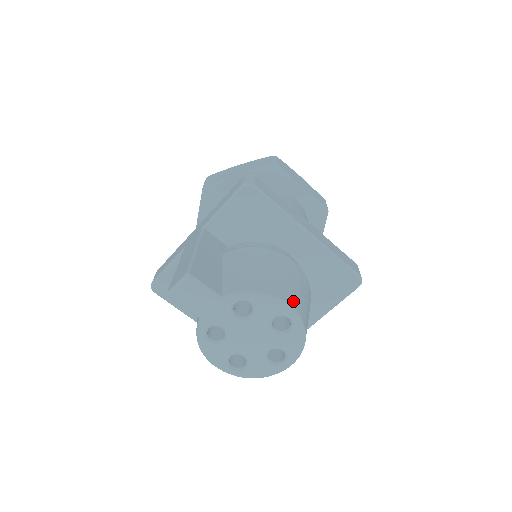
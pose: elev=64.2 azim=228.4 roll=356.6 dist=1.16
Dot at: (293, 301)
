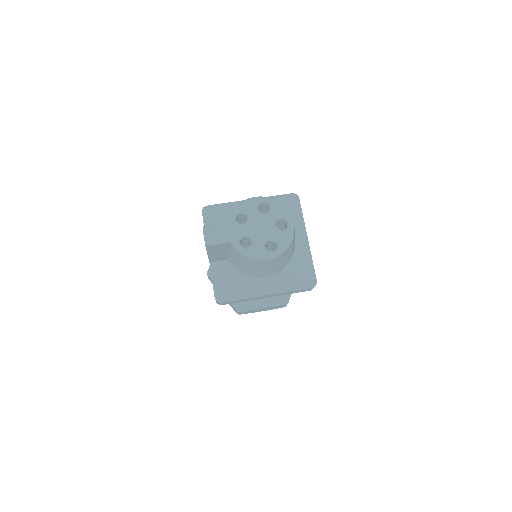
Dot at: occluded
